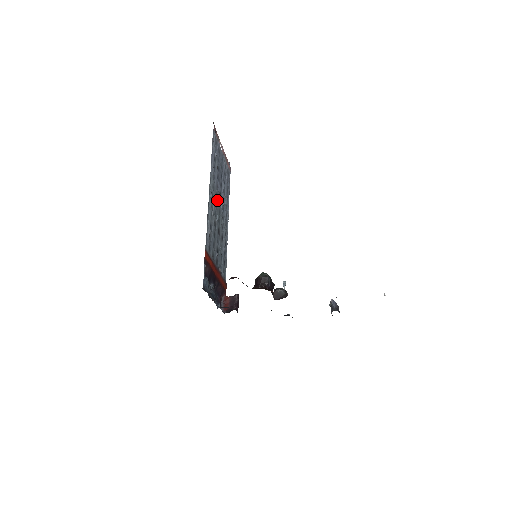
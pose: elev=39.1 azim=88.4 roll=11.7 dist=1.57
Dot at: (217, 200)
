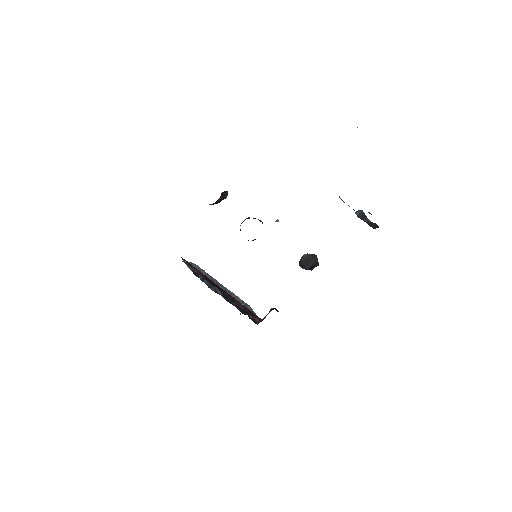
Dot at: occluded
